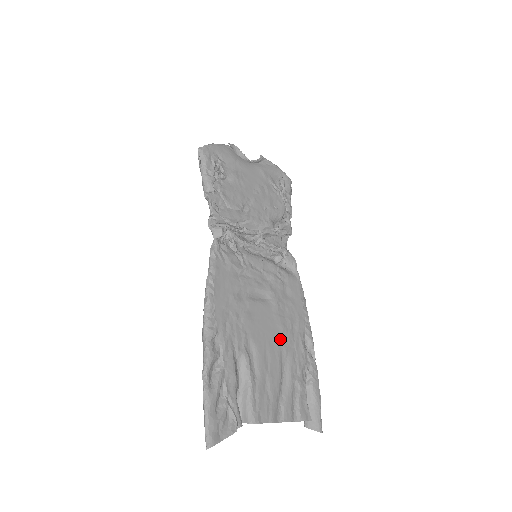
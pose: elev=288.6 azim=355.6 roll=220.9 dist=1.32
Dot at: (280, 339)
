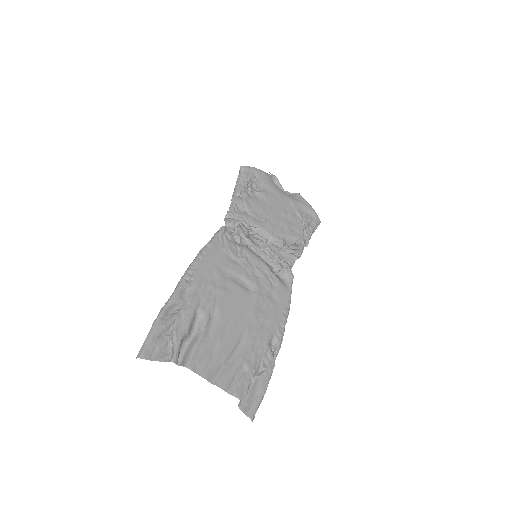
Dot at: (246, 324)
